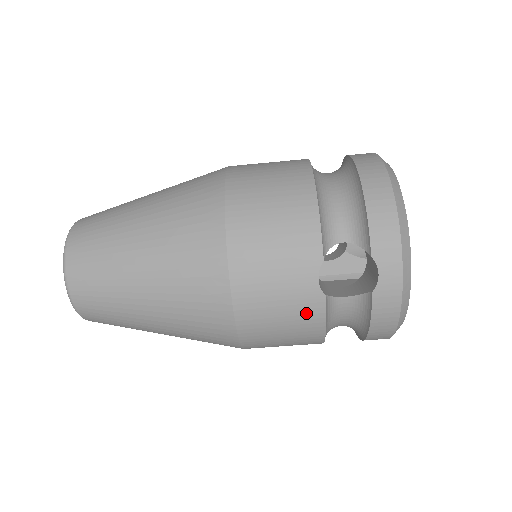
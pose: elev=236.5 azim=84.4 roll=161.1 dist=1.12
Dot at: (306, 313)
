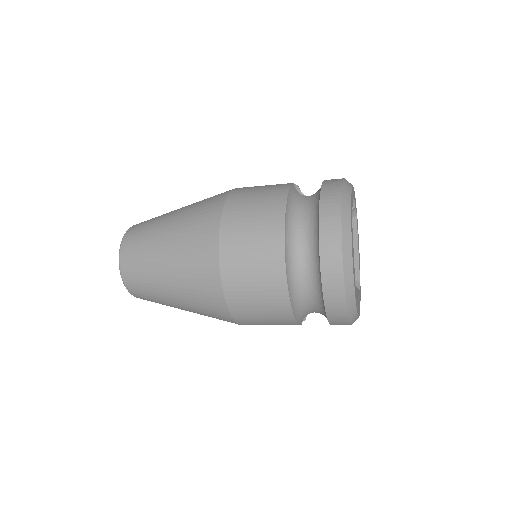
Dot at: occluded
